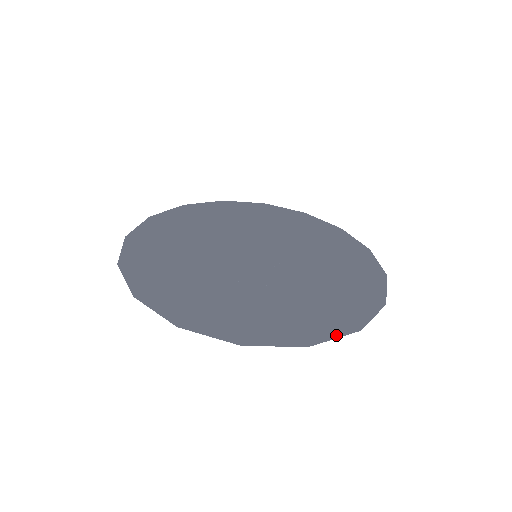
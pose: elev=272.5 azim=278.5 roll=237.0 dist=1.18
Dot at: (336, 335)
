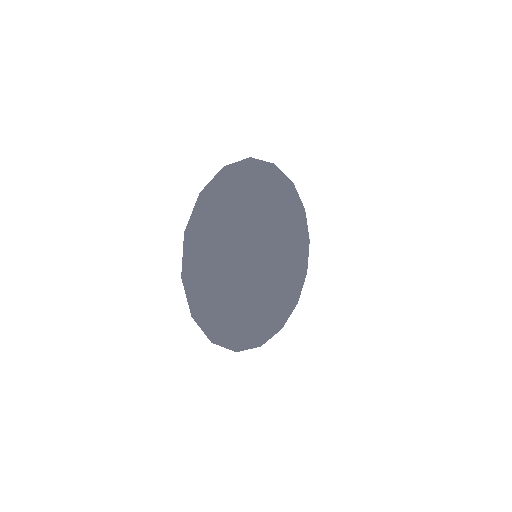
Dot at: (251, 346)
